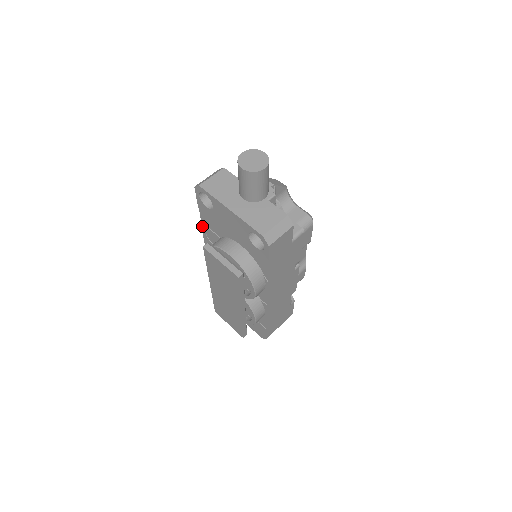
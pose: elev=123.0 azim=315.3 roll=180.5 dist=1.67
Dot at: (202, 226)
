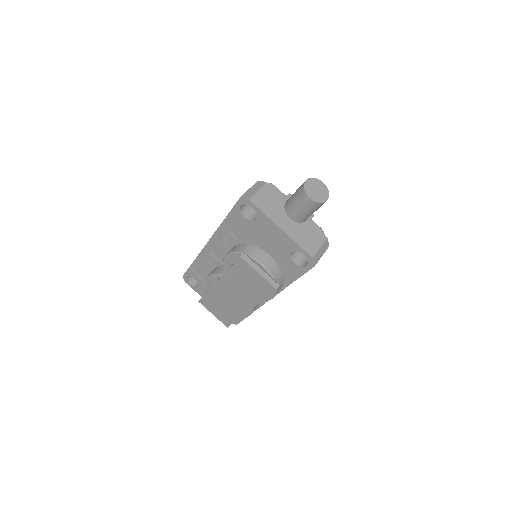
Dot at: (219, 228)
